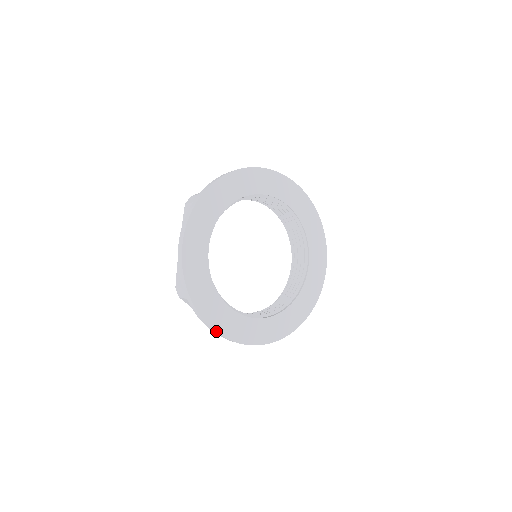
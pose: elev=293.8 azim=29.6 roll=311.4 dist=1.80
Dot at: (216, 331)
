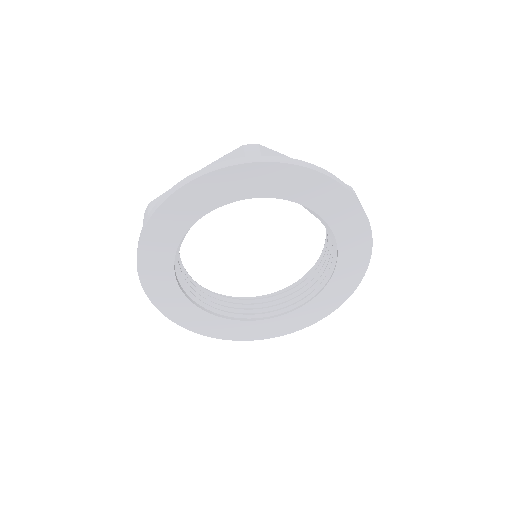
Dot at: (140, 276)
